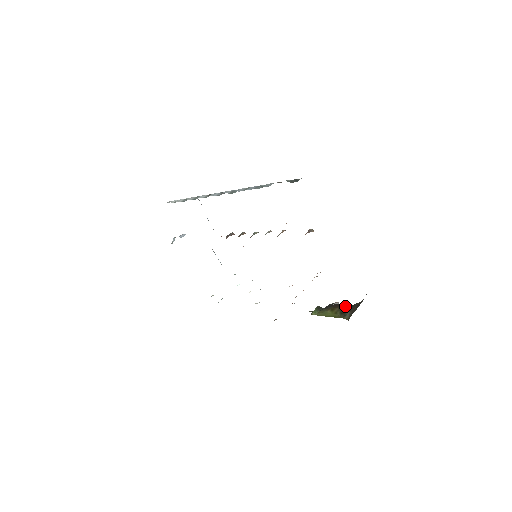
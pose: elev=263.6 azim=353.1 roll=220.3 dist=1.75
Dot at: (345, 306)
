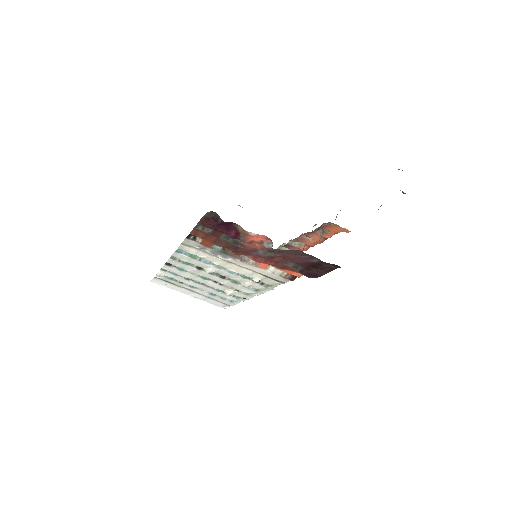
Dot at: occluded
